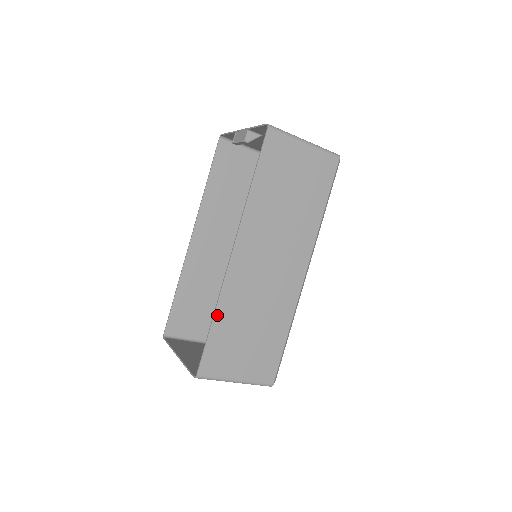
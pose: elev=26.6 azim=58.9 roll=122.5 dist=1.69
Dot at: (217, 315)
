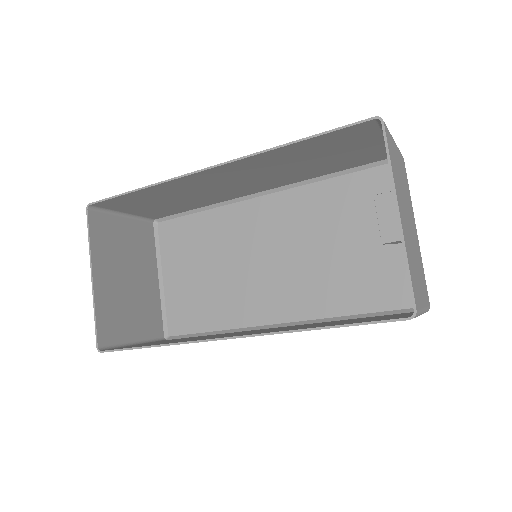
Dot at: occluded
